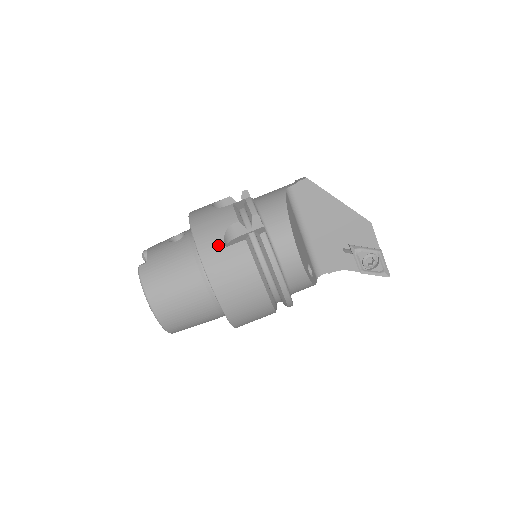
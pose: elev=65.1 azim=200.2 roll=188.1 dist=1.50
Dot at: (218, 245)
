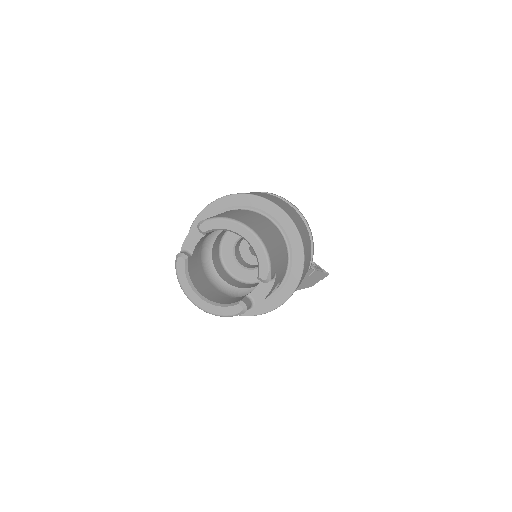
Dot at: occluded
